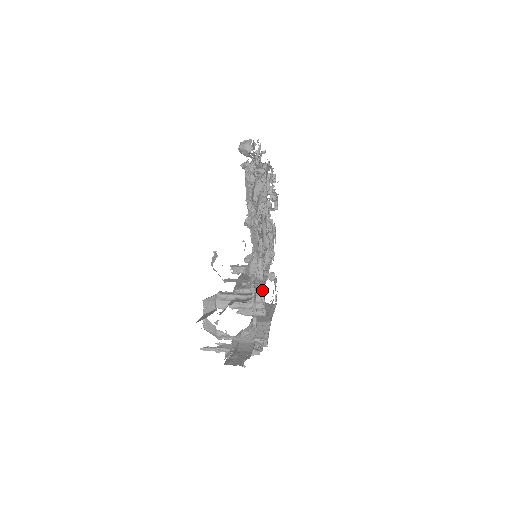
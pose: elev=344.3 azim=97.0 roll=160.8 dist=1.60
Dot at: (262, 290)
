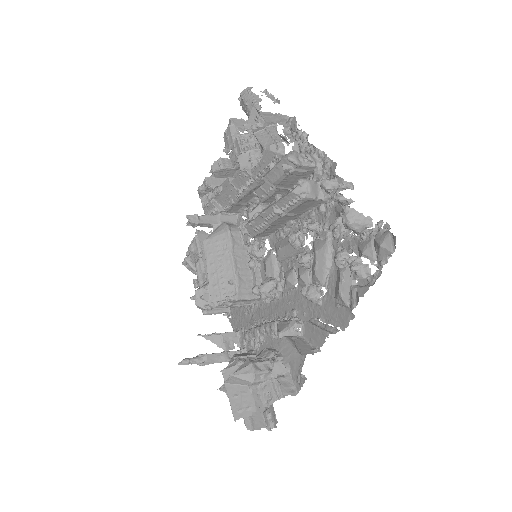
Dot at: (260, 302)
